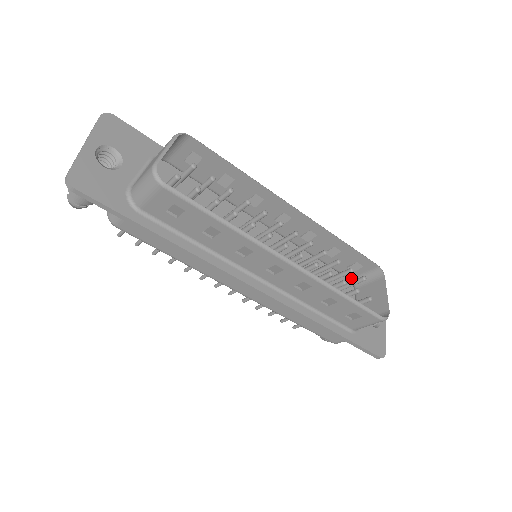
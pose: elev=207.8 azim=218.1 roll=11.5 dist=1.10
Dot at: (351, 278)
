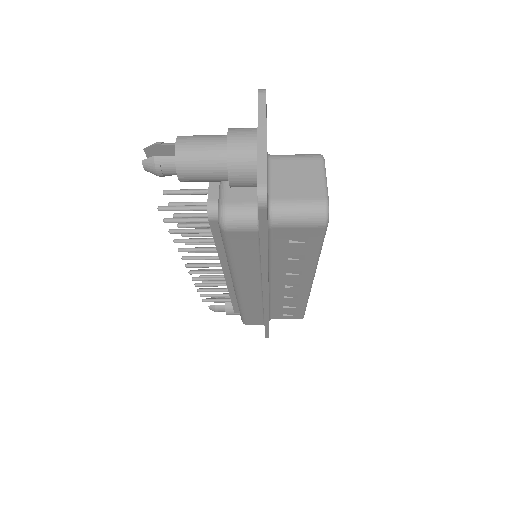
Dot at: occluded
